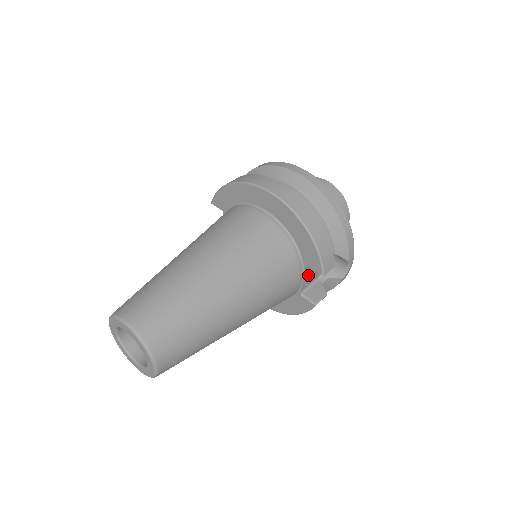
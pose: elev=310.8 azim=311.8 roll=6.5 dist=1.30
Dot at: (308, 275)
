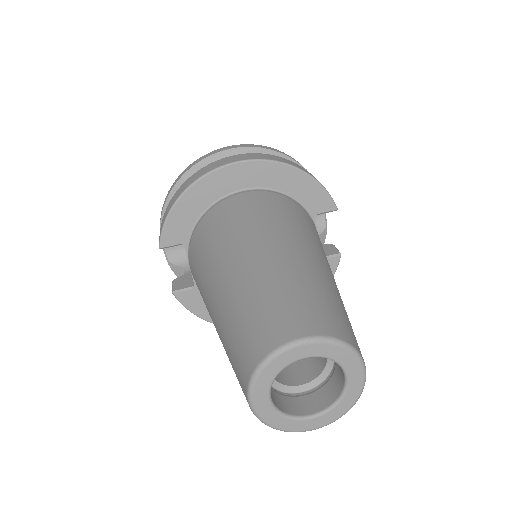
Dot at: occluded
